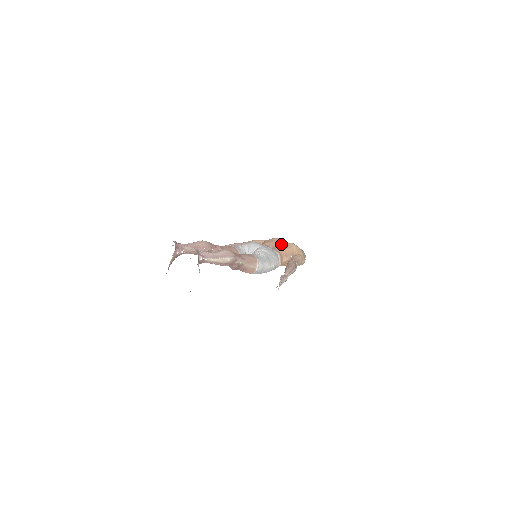
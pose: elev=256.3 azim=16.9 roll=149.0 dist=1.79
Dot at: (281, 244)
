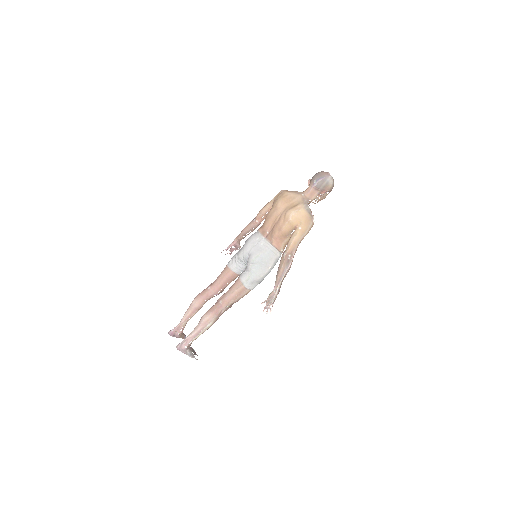
Dot at: (277, 221)
